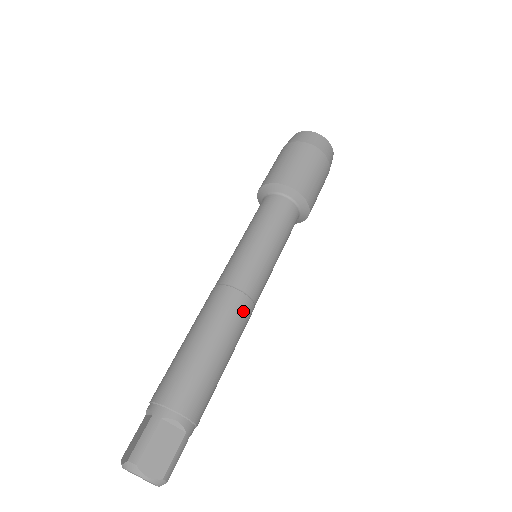
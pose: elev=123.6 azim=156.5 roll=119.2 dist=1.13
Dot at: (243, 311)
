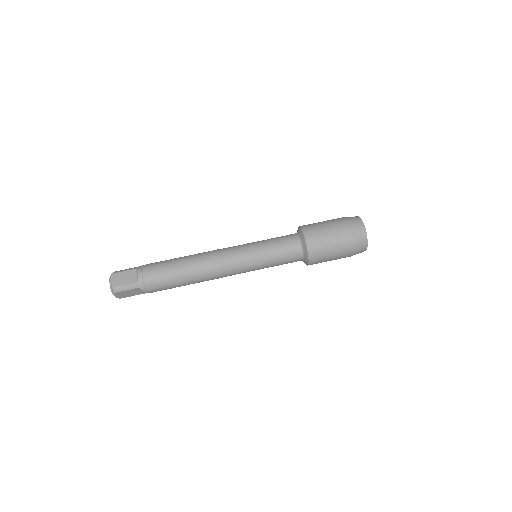
Dot at: (212, 264)
